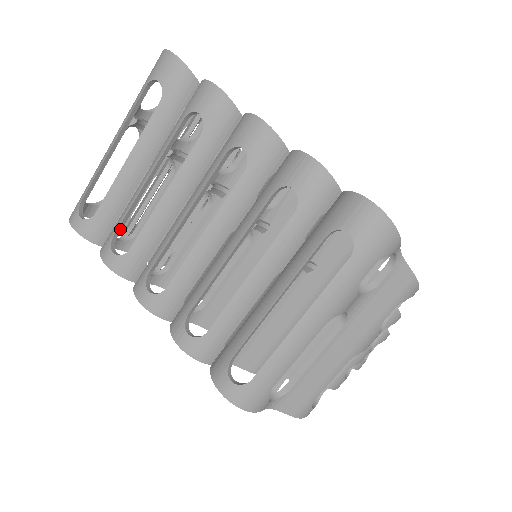
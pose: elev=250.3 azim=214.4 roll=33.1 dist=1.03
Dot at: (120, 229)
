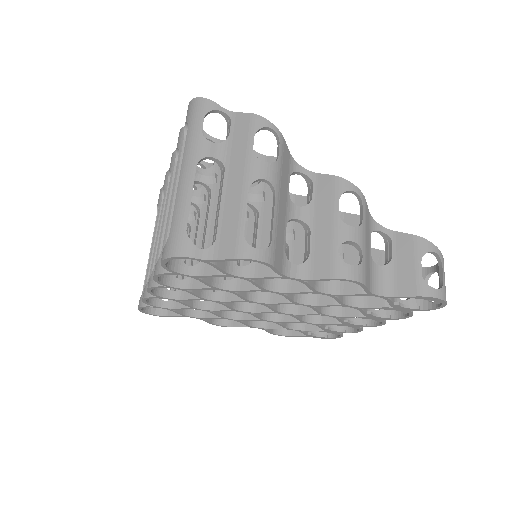
Dot at: occluded
